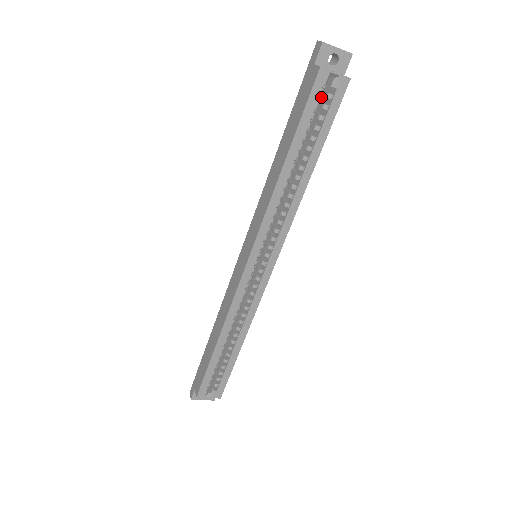
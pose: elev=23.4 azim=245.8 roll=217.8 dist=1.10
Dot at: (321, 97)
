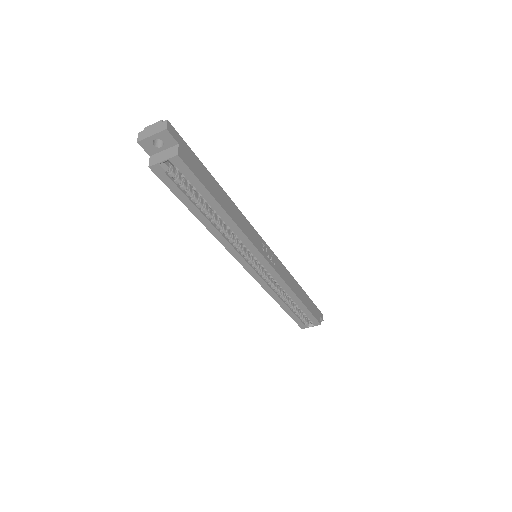
Dot at: occluded
